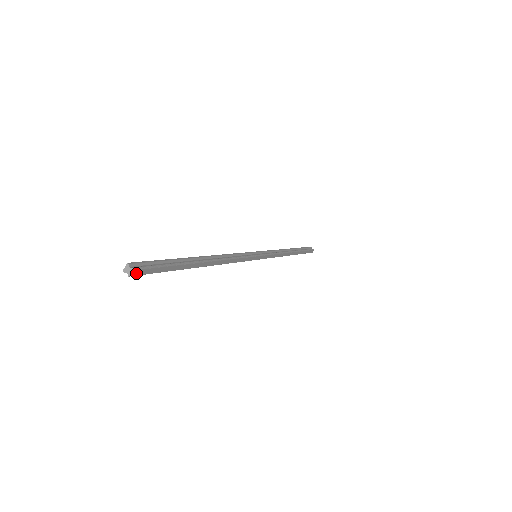
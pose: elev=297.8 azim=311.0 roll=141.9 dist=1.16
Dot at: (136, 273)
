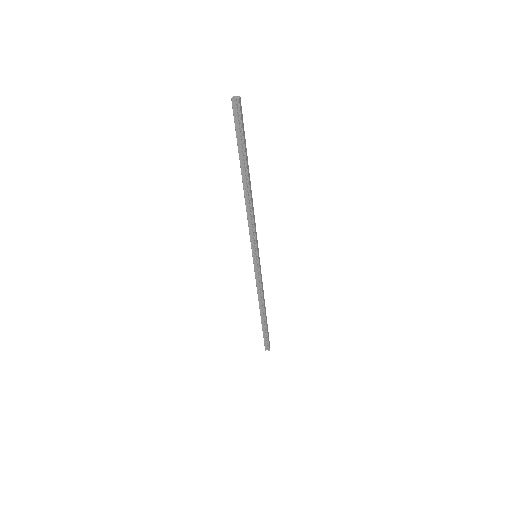
Dot at: (240, 102)
